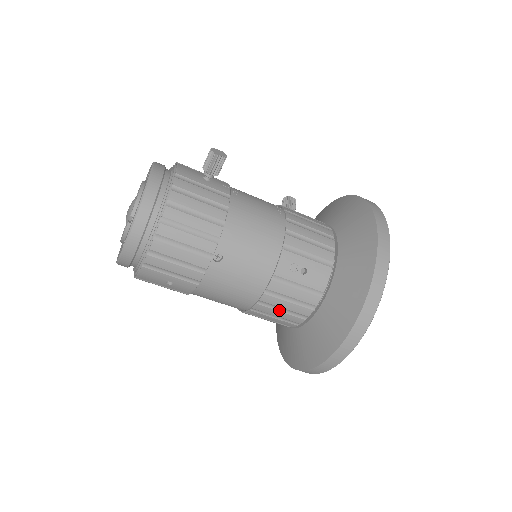
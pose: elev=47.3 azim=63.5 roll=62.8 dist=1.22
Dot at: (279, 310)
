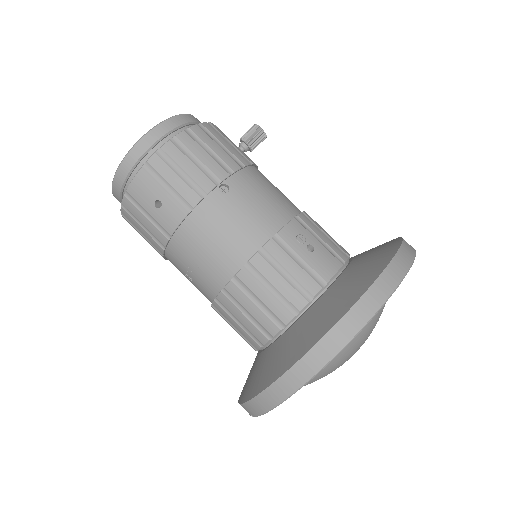
Dot at: (267, 287)
